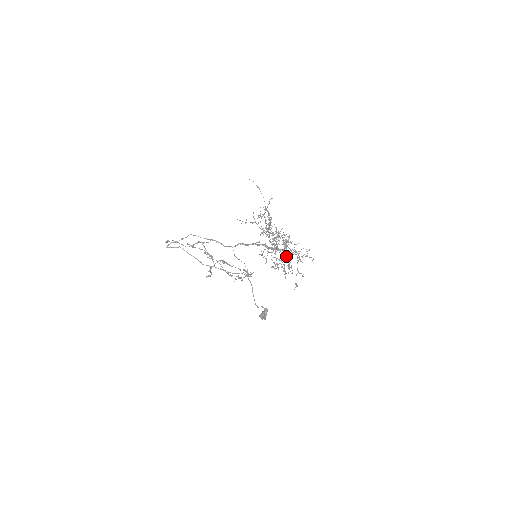
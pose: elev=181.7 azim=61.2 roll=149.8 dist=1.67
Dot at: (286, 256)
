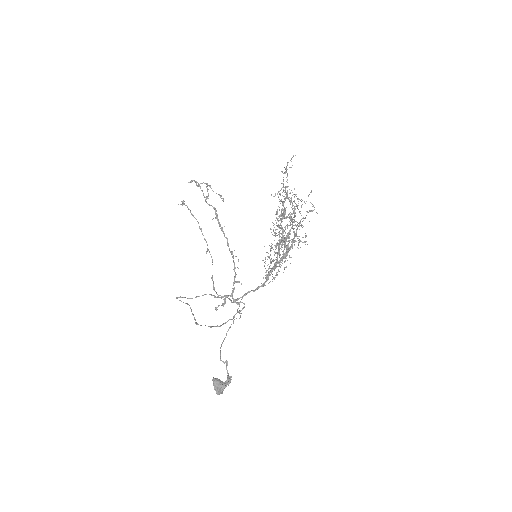
Dot at: occluded
